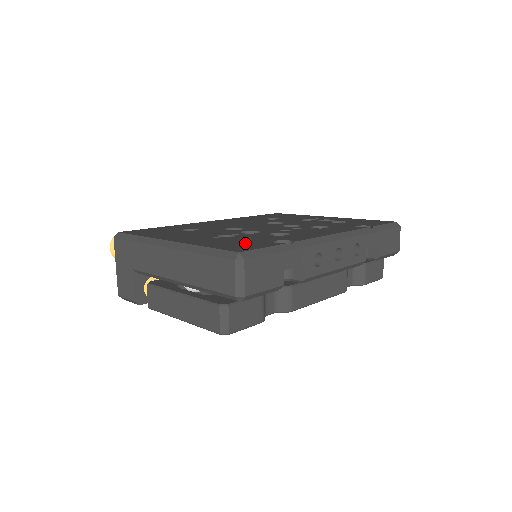
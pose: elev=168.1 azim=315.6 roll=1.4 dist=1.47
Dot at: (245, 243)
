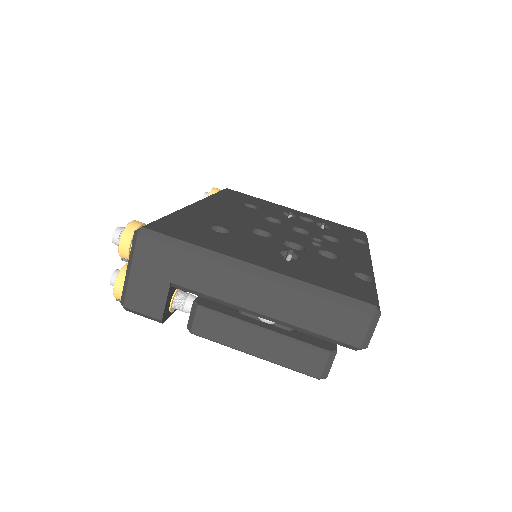
Dot at: (342, 279)
